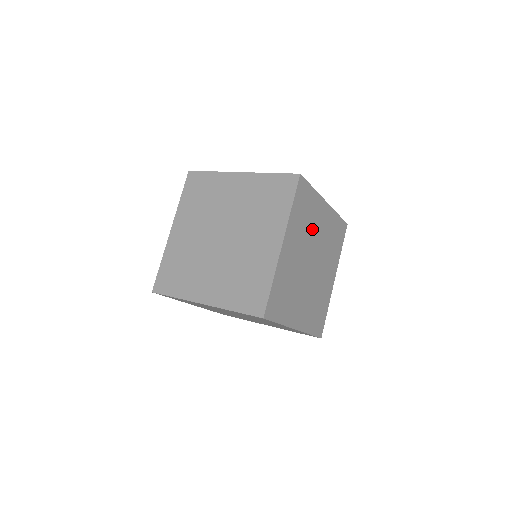
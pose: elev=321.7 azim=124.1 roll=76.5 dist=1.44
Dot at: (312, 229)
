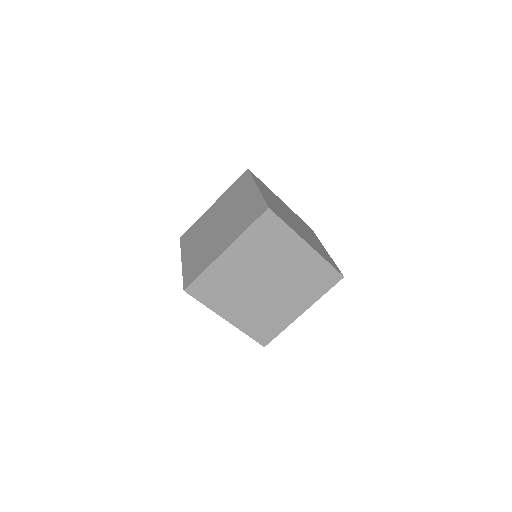
Dot at: (276, 257)
